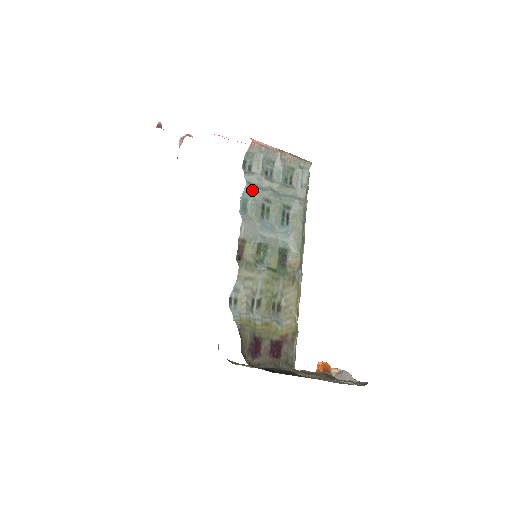
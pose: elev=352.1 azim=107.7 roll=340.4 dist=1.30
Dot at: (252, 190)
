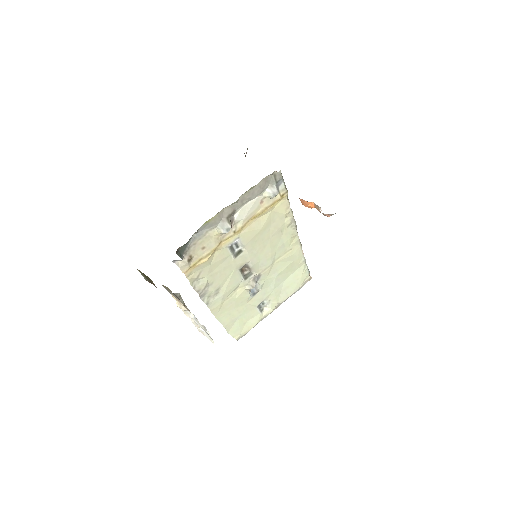
Dot at: occluded
